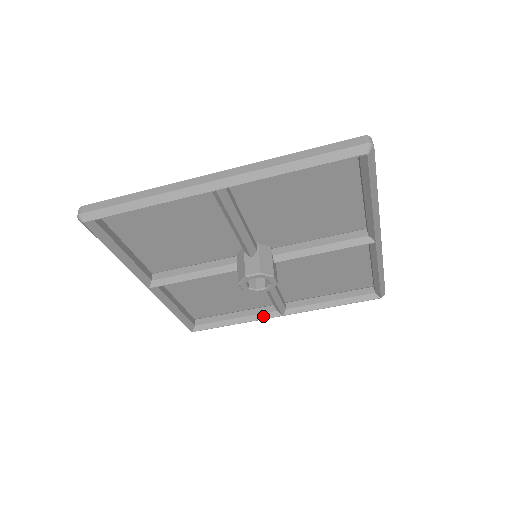
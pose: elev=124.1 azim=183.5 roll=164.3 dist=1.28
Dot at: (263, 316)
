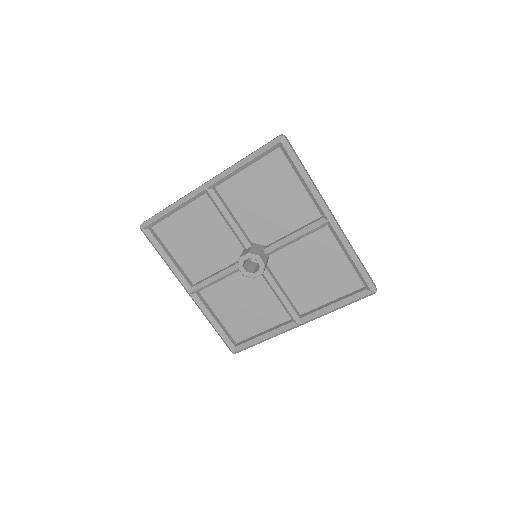
Dot at: (283, 328)
